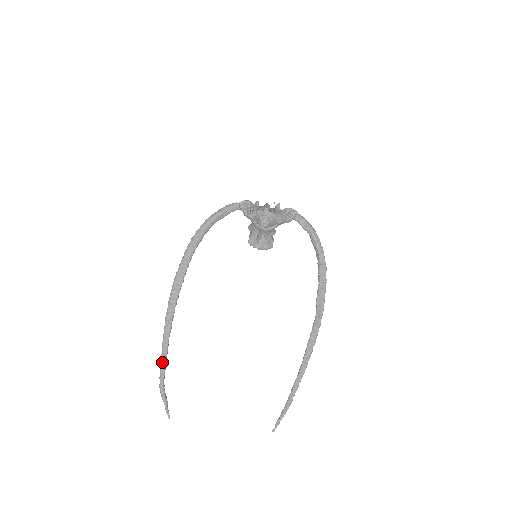
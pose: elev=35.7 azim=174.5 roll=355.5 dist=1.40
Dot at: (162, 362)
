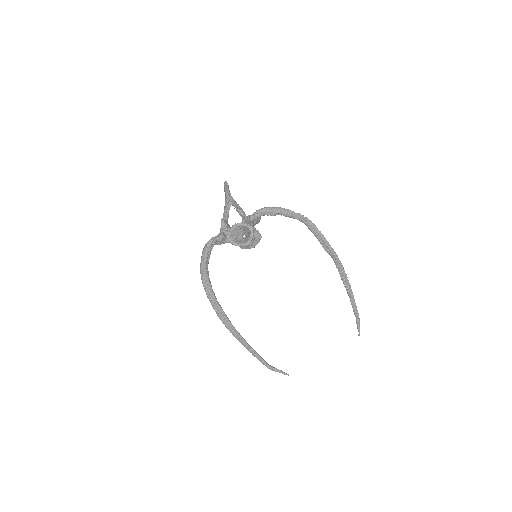
Dot at: (257, 358)
